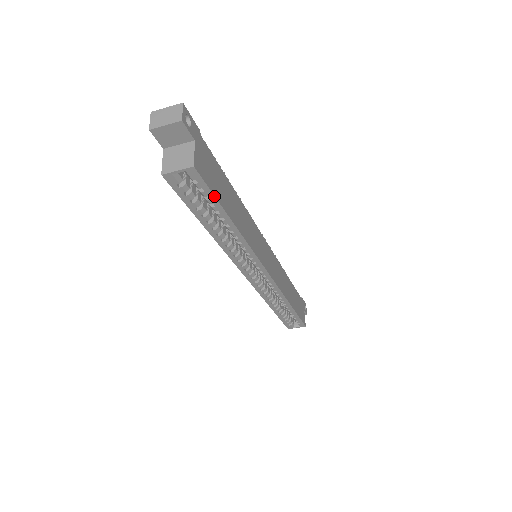
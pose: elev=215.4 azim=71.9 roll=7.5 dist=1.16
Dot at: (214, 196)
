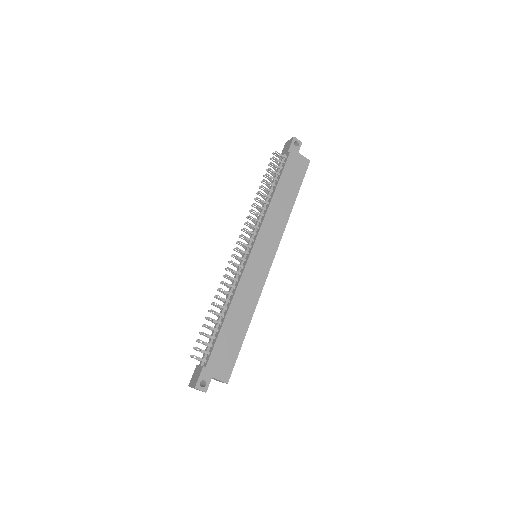
Dot at: (237, 357)
